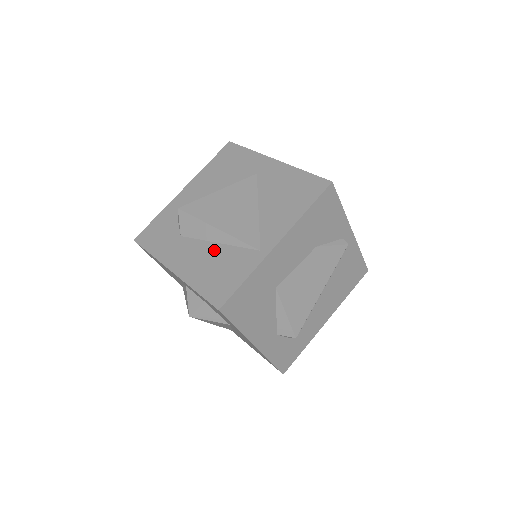
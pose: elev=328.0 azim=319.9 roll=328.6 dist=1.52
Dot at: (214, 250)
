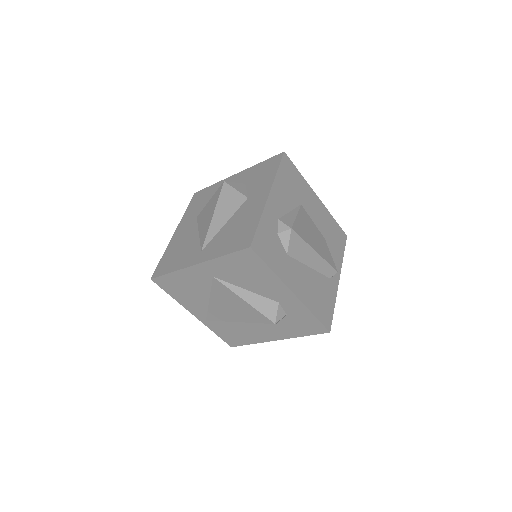
Dot at: occluded
